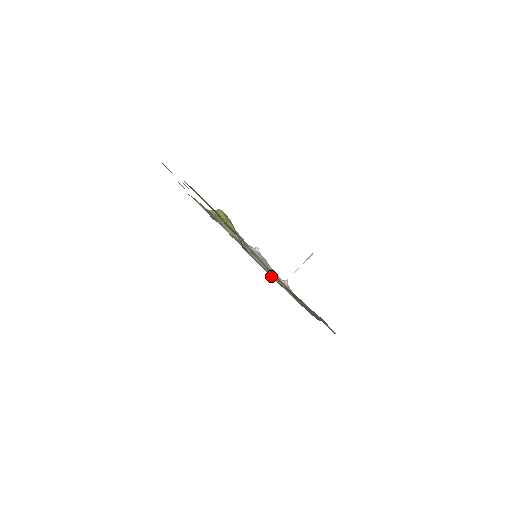
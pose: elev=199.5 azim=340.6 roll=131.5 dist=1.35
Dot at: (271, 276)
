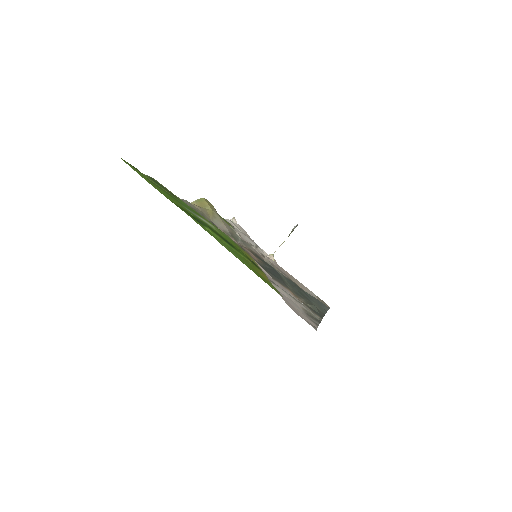
Dot at: occluded
